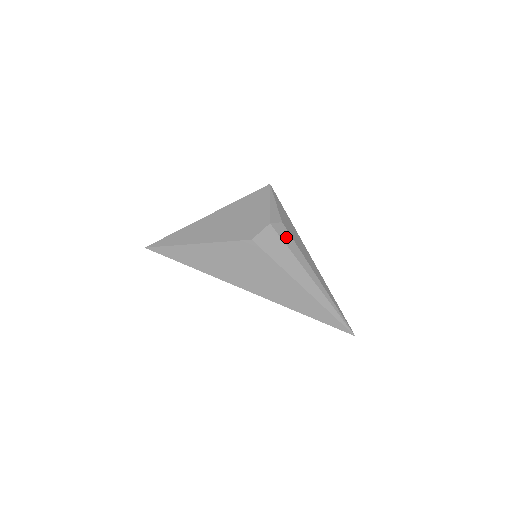
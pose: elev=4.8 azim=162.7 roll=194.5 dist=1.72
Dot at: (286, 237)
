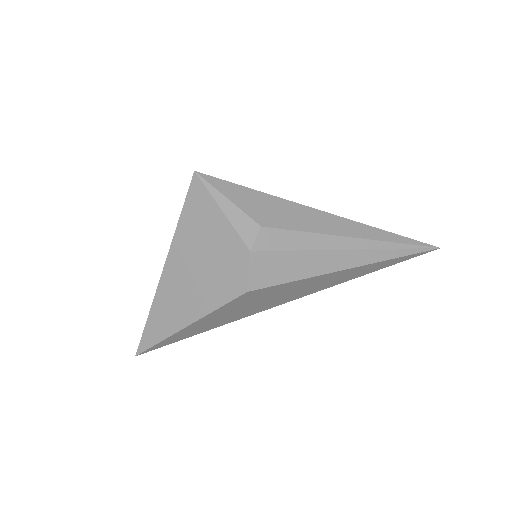
Dot at: (282, 240)
